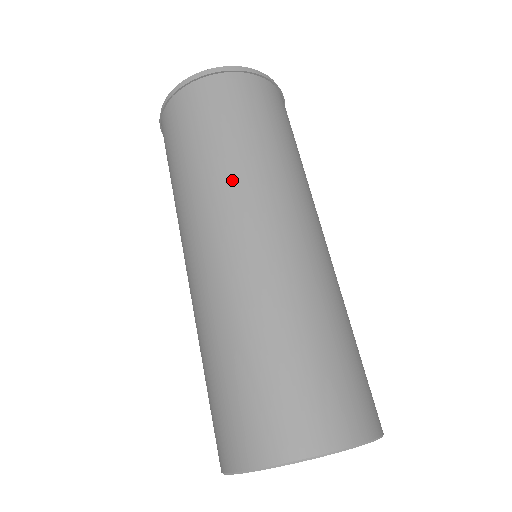
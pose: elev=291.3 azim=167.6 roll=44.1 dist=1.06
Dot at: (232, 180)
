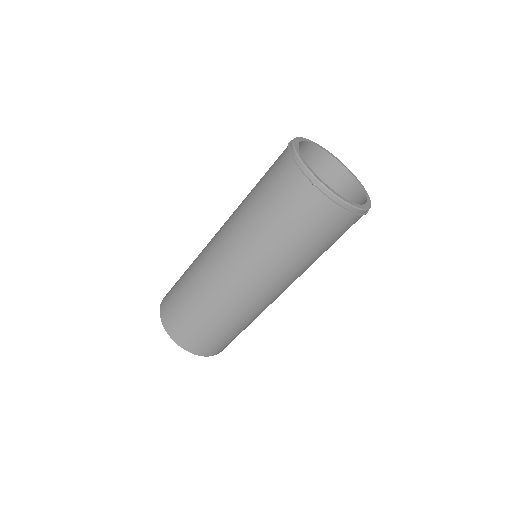
Dot at: (280, 267)
